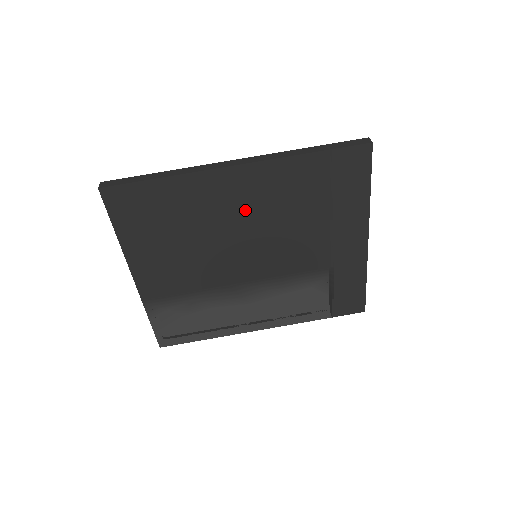
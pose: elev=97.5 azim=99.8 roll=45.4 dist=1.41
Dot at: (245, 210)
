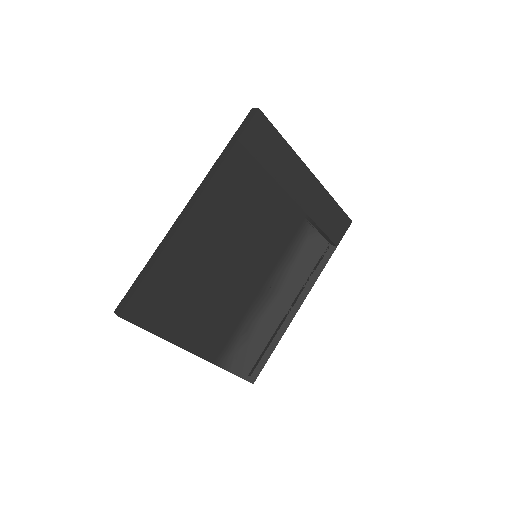
Dot at: (223, 232)
